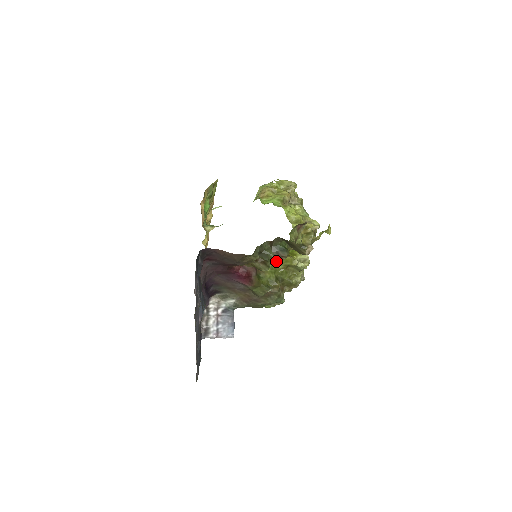
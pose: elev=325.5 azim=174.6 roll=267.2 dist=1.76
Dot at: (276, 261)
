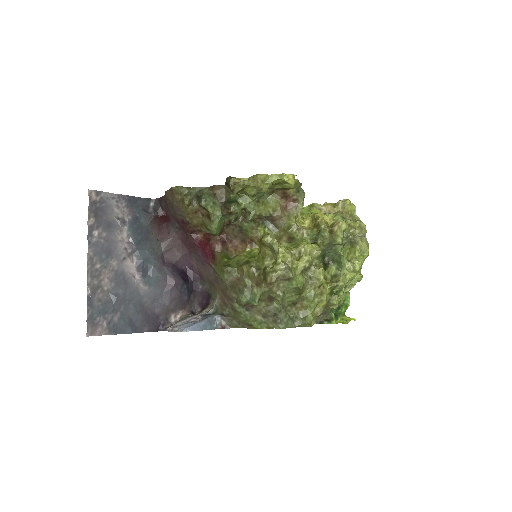
Dot at: (259, 248)
